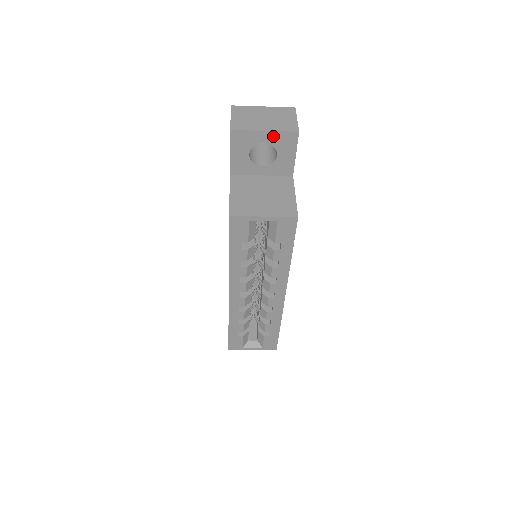
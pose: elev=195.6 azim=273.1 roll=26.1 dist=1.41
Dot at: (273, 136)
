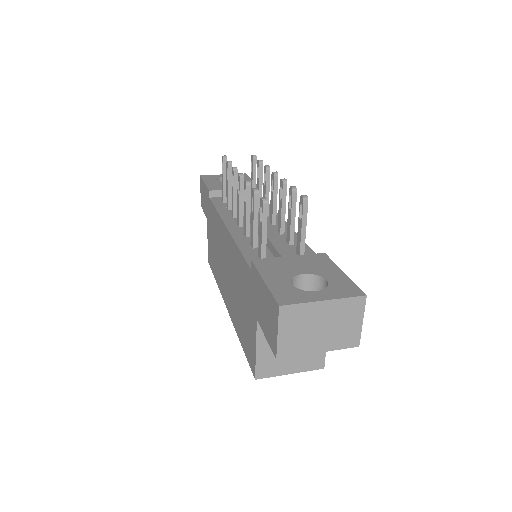
Dot at: (326, 346)
